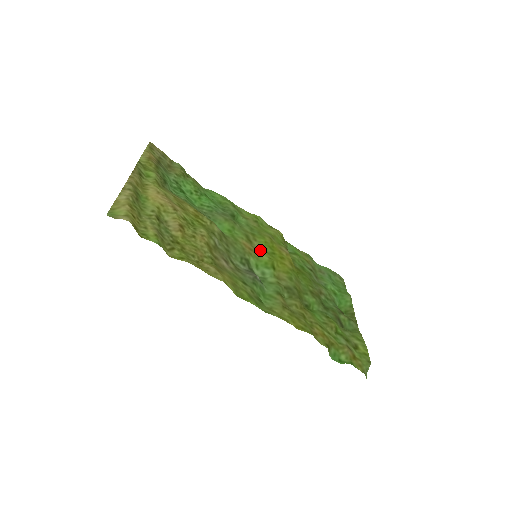
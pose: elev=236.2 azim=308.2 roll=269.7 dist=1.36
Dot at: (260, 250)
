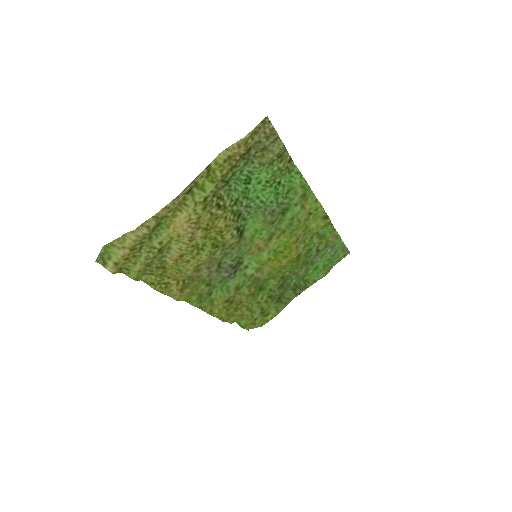
Dot at: (269, 249)
